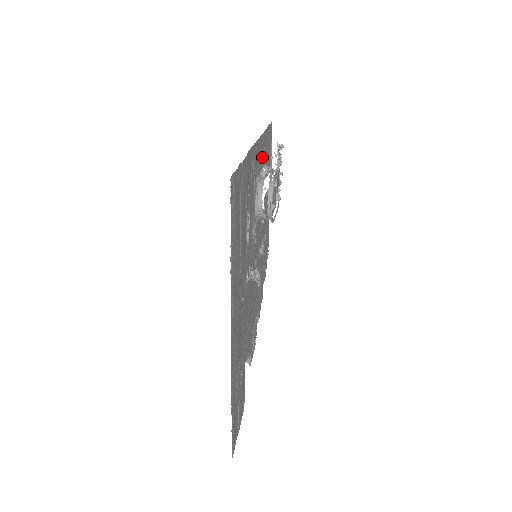
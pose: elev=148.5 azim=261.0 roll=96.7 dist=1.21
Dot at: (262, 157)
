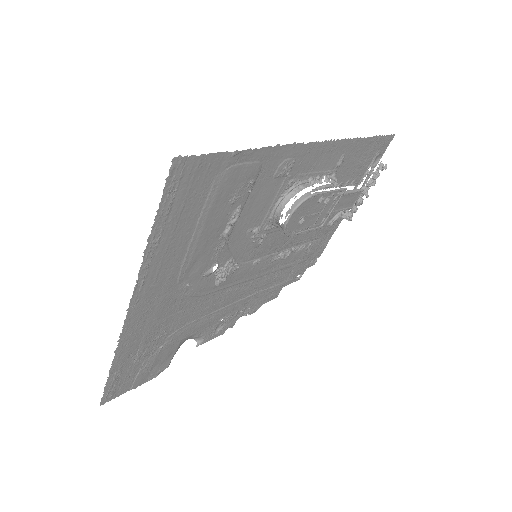
Dot at: (331, 164)
